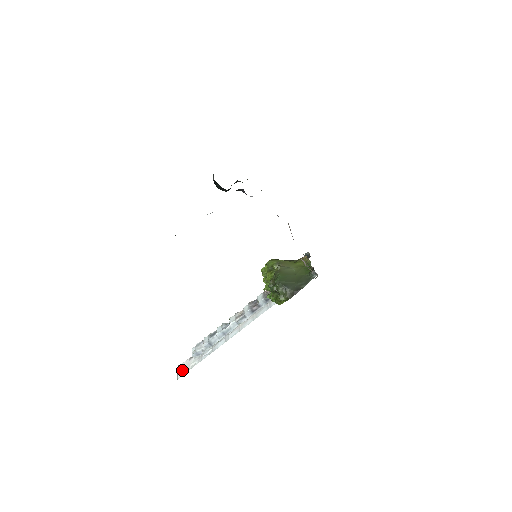
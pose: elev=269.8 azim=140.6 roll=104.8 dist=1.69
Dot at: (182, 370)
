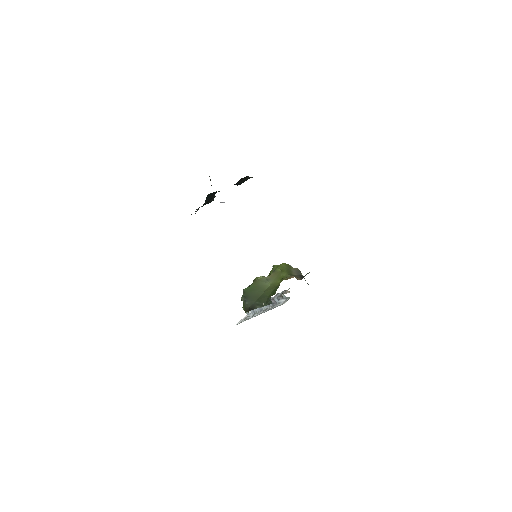
Dot at: (242, 320)
